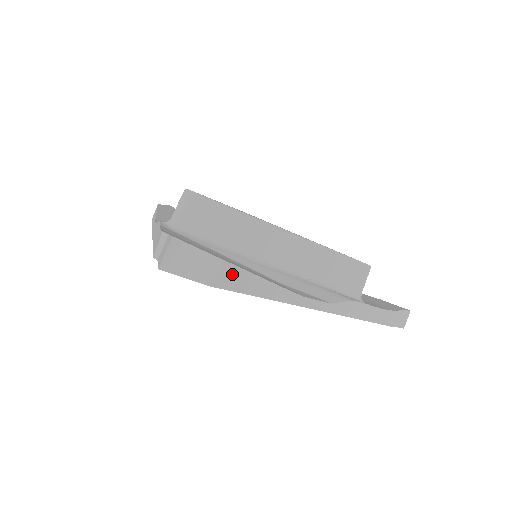
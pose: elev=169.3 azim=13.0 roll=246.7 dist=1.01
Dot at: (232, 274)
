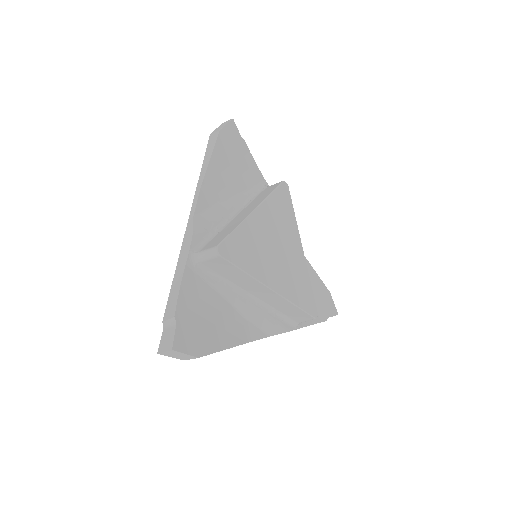
Dot at: (201, 356)
